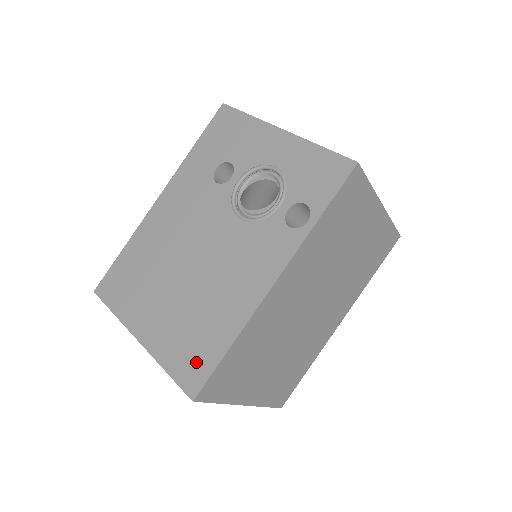
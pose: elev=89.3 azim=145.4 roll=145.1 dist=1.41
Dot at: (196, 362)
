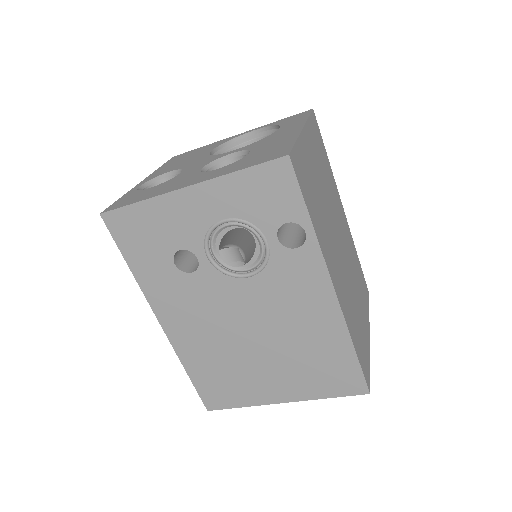
Dot at: (343, 376)
